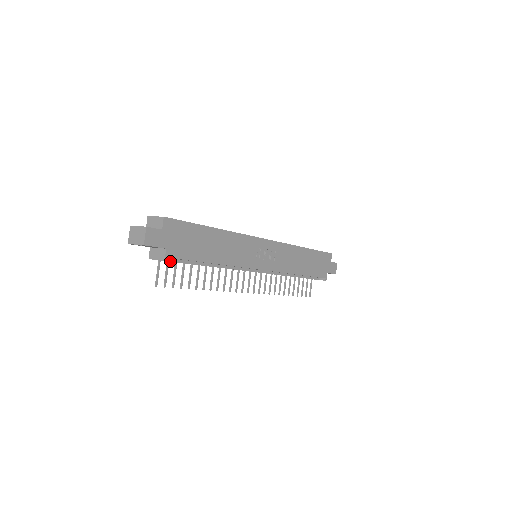
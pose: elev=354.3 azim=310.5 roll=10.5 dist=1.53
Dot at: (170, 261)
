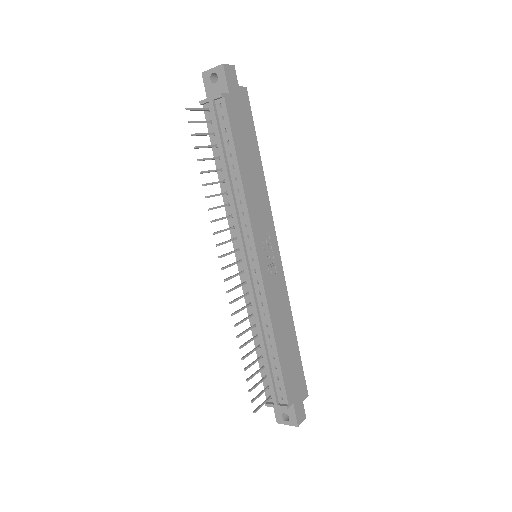
Dot at: (215, 115)
